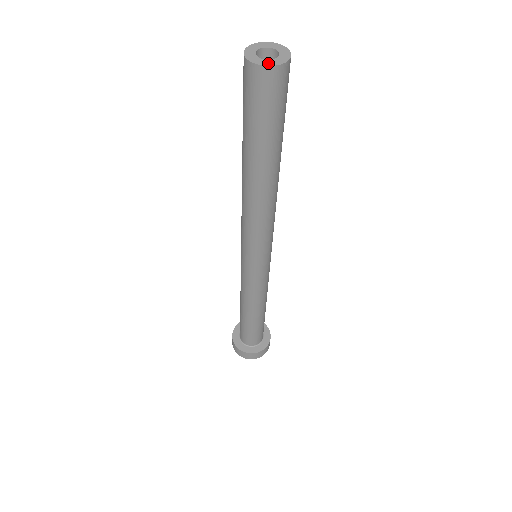
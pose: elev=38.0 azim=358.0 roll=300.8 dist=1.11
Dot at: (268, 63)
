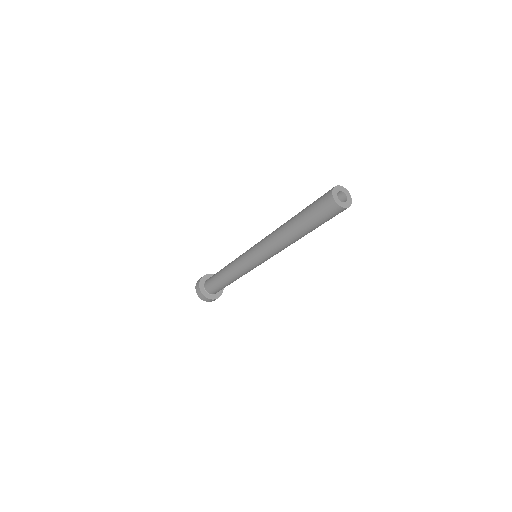
Dot at: (347, 205)
